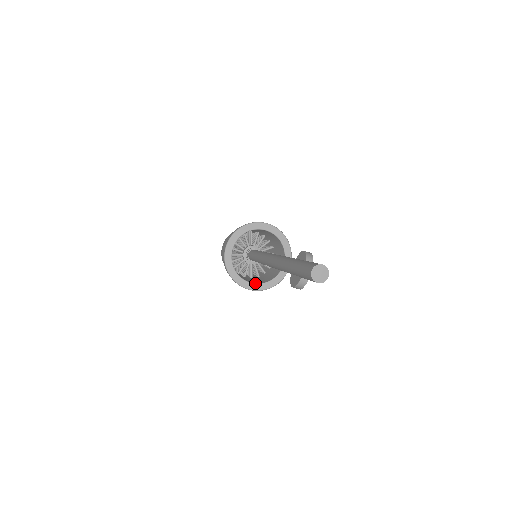
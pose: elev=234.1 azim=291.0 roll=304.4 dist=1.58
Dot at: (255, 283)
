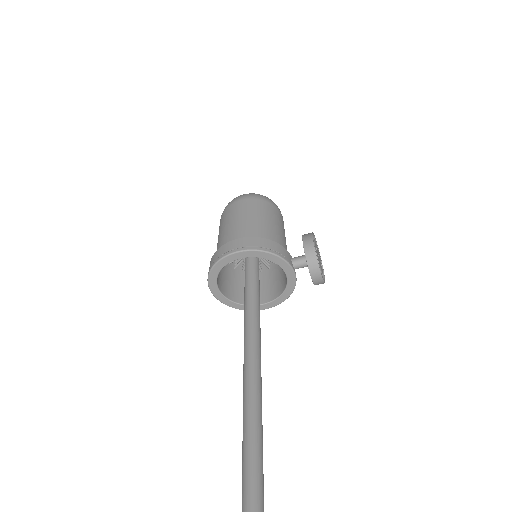
Dot at: (268, 302)
